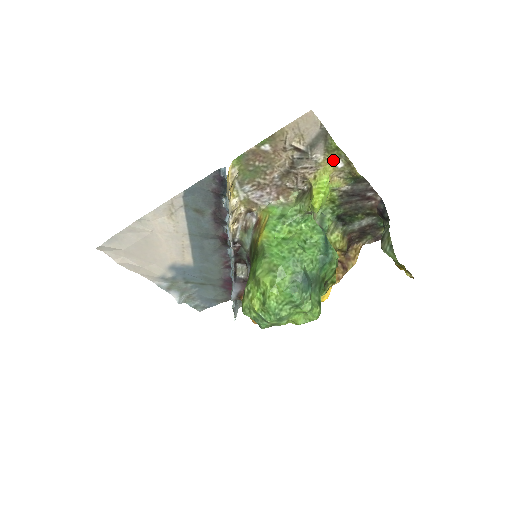
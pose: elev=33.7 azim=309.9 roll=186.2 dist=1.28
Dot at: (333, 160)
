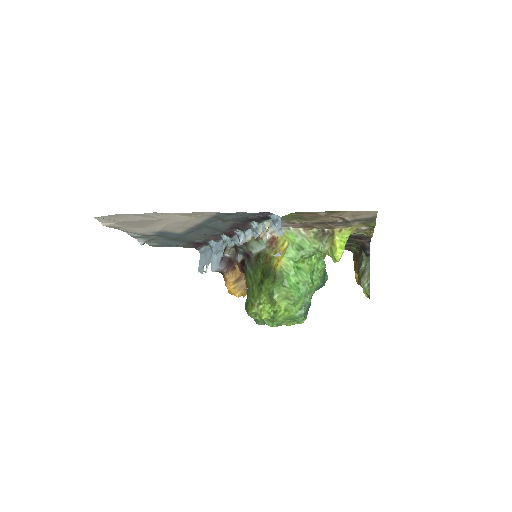
Dot at: (362, 226)
